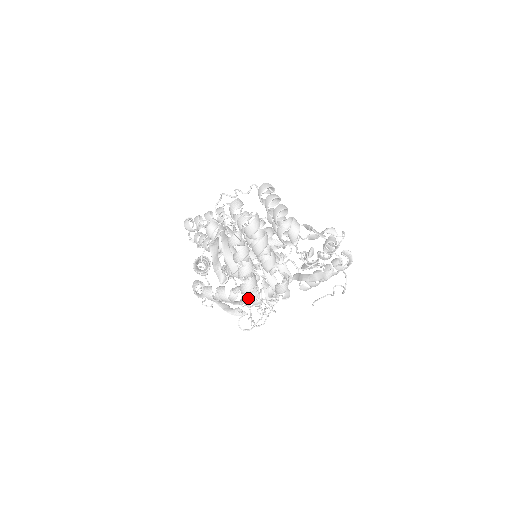
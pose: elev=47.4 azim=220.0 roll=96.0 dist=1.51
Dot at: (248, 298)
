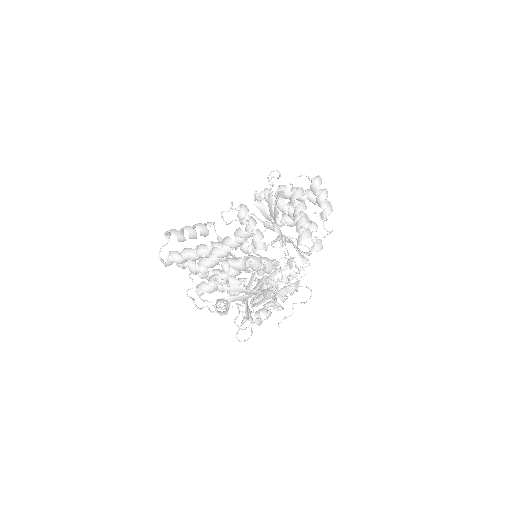
Dot at: (280, 271)
